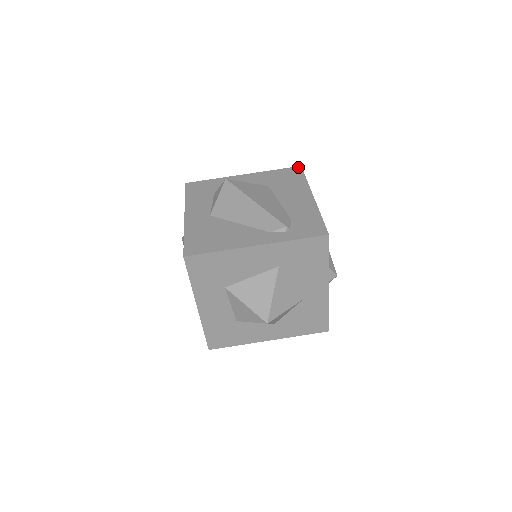
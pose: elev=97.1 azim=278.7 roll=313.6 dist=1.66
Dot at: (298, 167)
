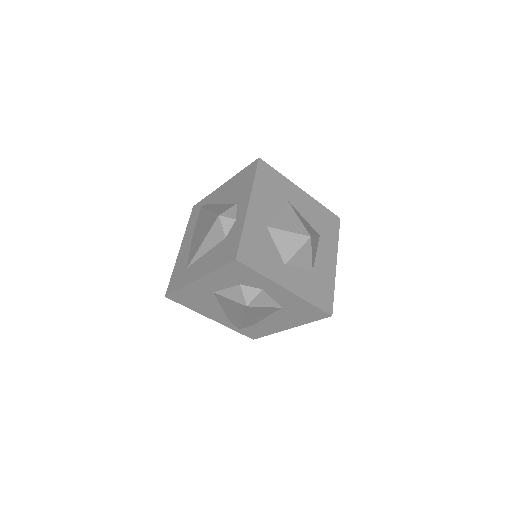
Dot at: (328, 315)
